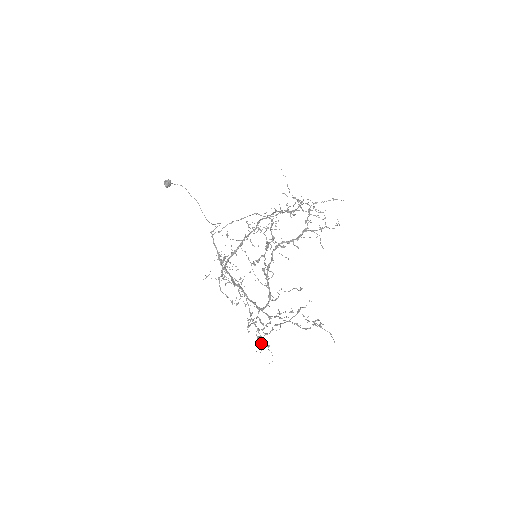
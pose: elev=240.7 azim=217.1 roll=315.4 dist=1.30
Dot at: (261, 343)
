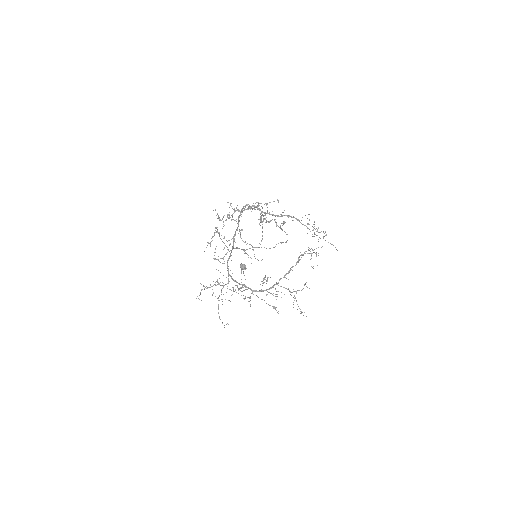
Dot at: occluded
